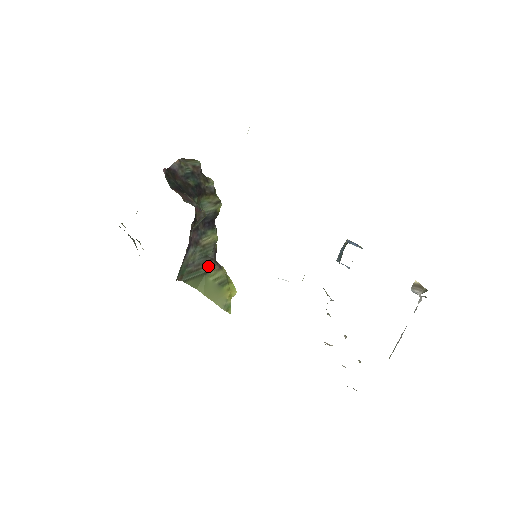
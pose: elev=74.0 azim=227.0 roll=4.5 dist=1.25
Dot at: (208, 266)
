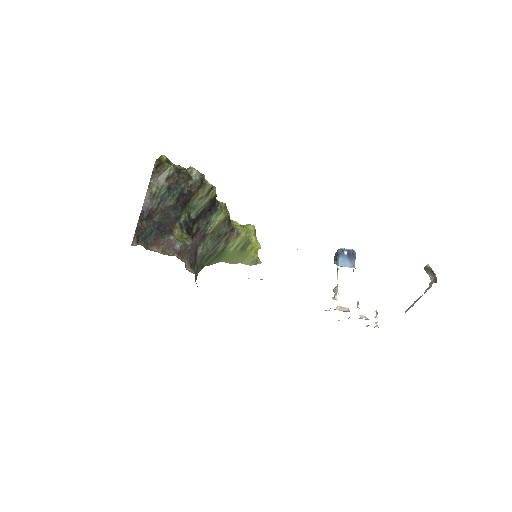
Dot at: (224, 241)
